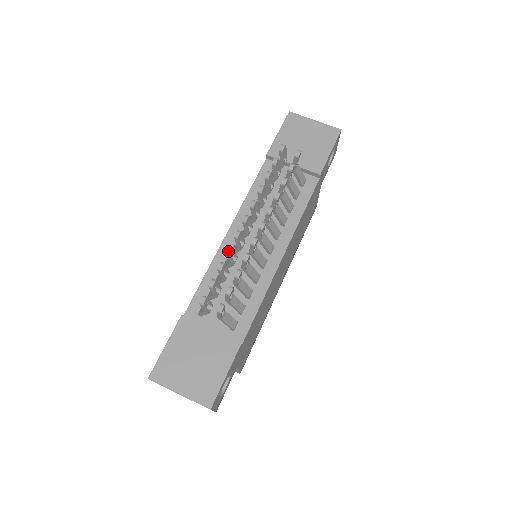
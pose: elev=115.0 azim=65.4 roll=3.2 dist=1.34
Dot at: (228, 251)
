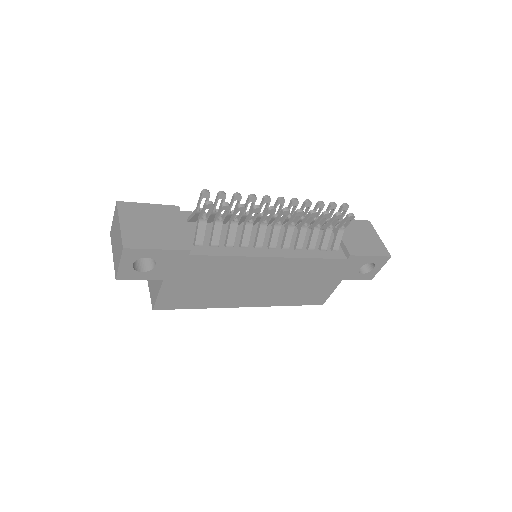
Dot at: (252, 195)
